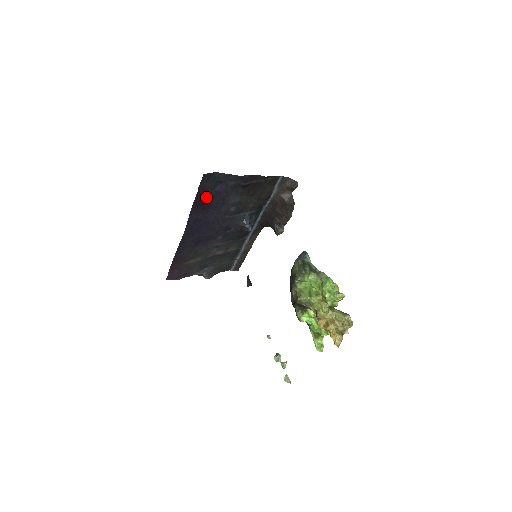
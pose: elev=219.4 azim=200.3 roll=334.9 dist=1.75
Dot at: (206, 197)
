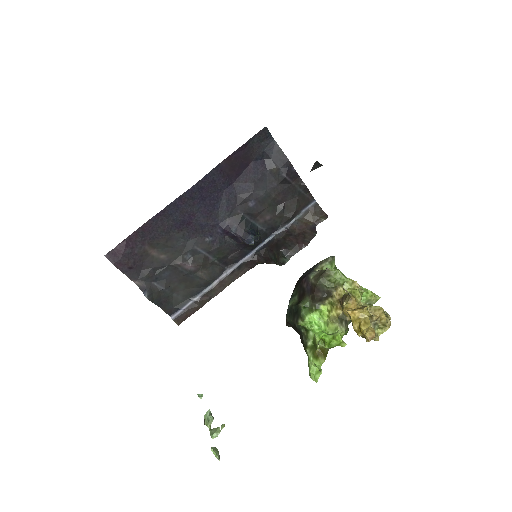
Dot at: (243, 162)
